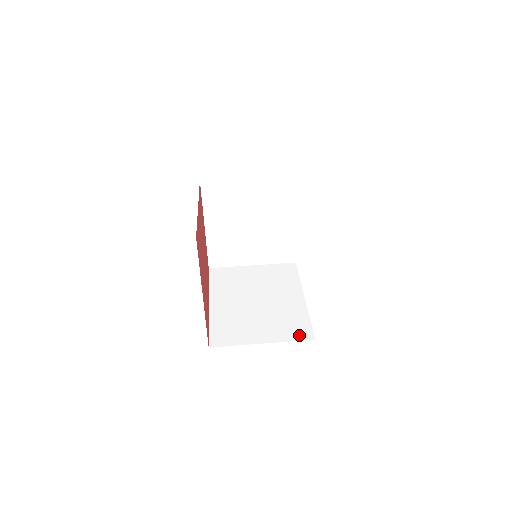
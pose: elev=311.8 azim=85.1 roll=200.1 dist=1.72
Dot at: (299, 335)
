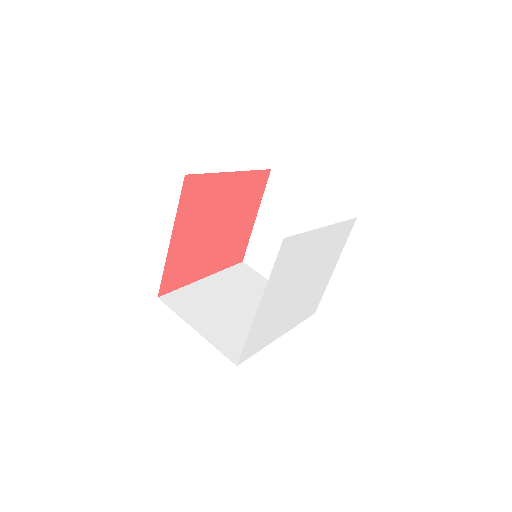
Dot at: (230, 351)
